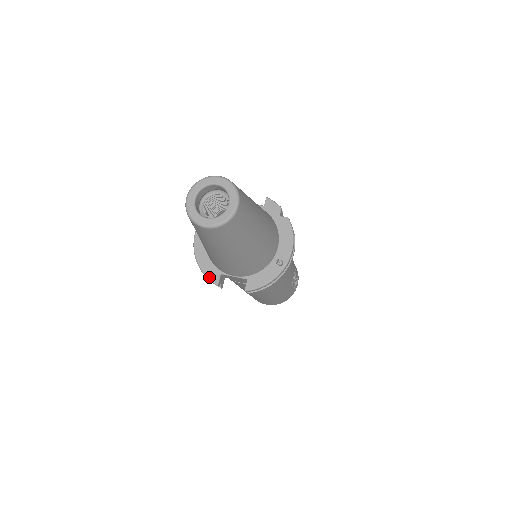
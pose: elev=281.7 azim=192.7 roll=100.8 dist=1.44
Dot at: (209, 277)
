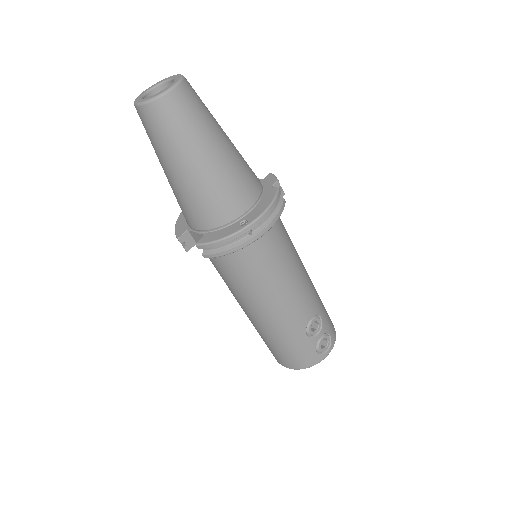
Dot at: (176, 231)
